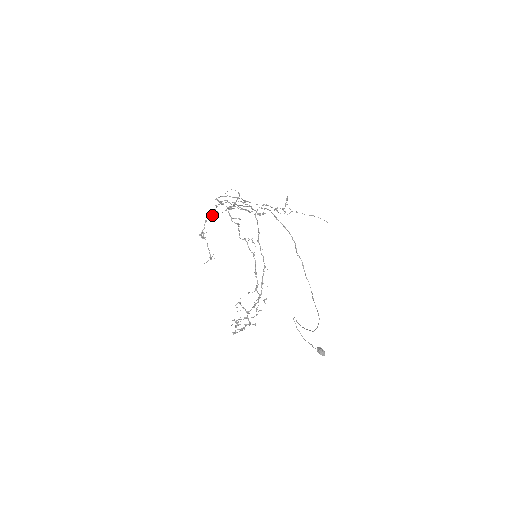
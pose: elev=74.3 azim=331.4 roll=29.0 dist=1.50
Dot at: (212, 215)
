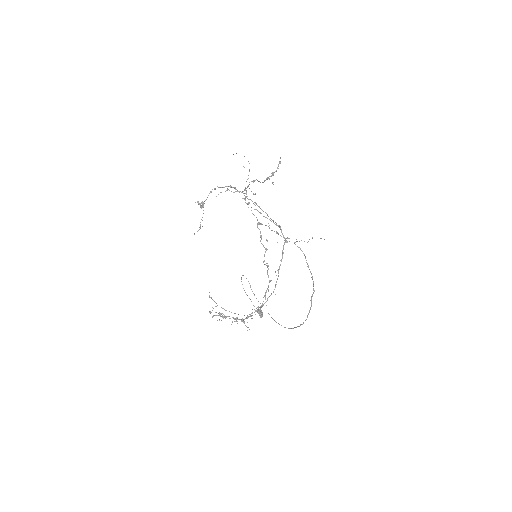
Dot at: occluded
